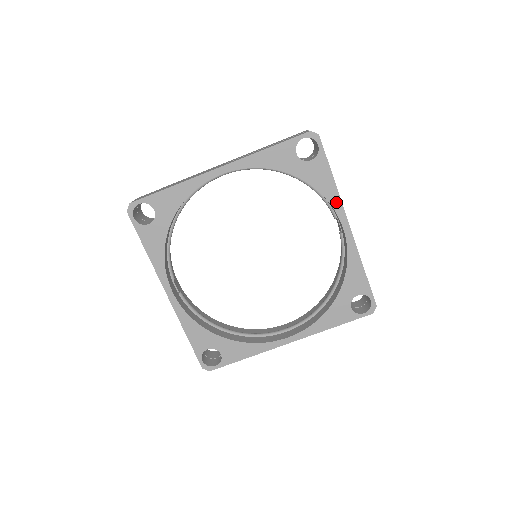
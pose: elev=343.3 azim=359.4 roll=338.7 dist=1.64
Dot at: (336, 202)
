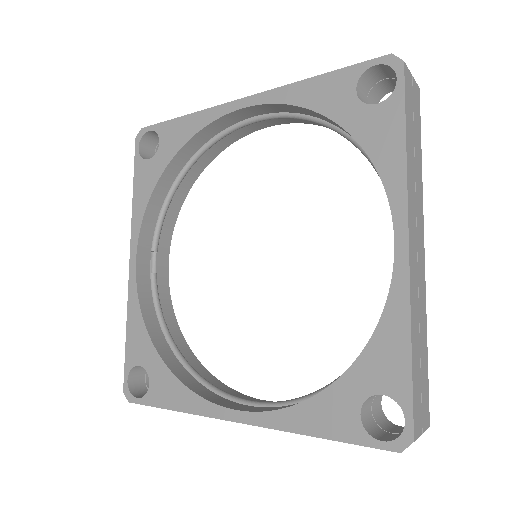
Dot at: (397, 188)
